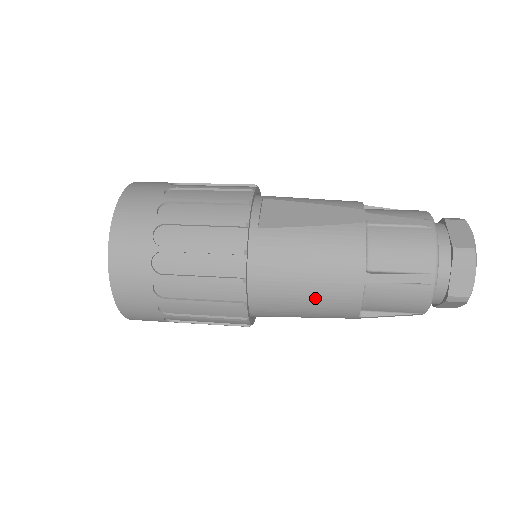
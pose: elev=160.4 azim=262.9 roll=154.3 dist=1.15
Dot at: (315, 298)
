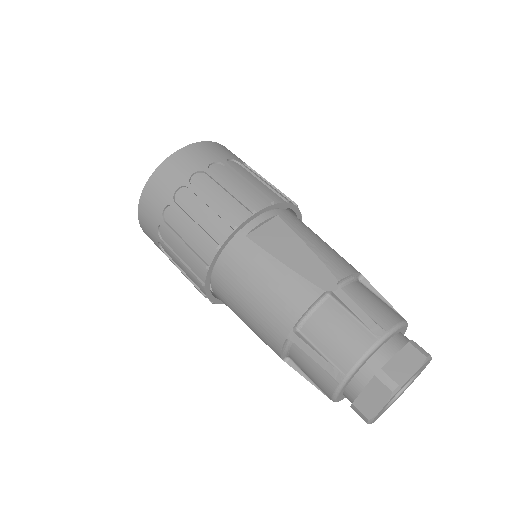
Dot at: (251, 319)
